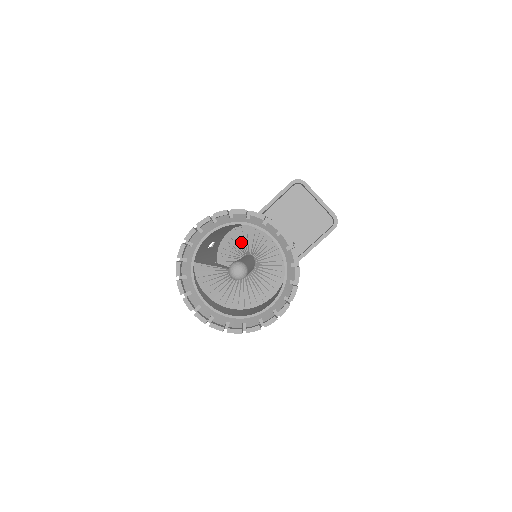
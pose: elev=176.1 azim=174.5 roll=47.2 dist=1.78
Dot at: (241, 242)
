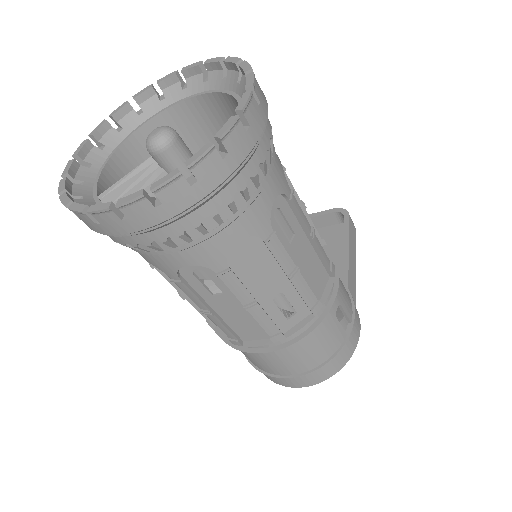
Dot at: occluded
